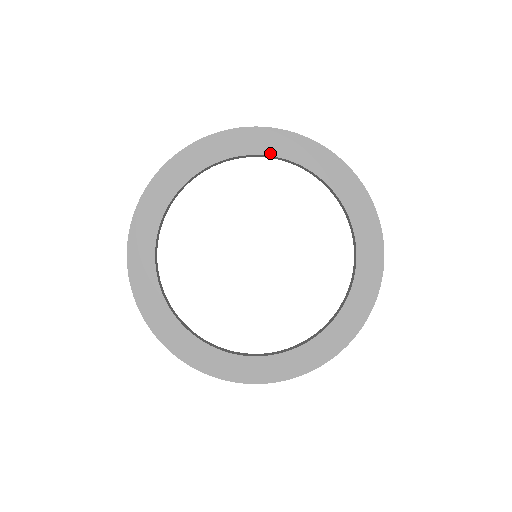
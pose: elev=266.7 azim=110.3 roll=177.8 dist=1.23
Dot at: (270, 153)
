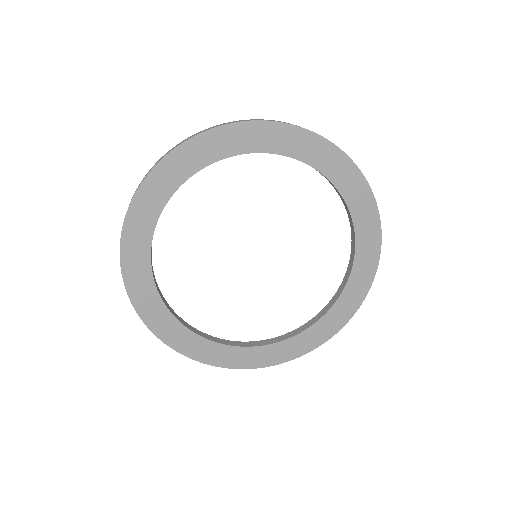
Dot at: (315, 165)
